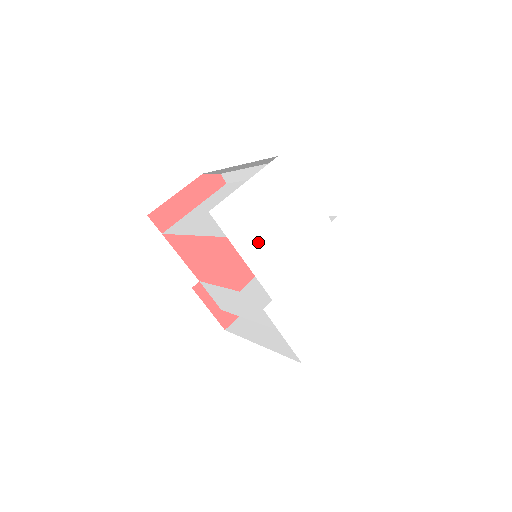
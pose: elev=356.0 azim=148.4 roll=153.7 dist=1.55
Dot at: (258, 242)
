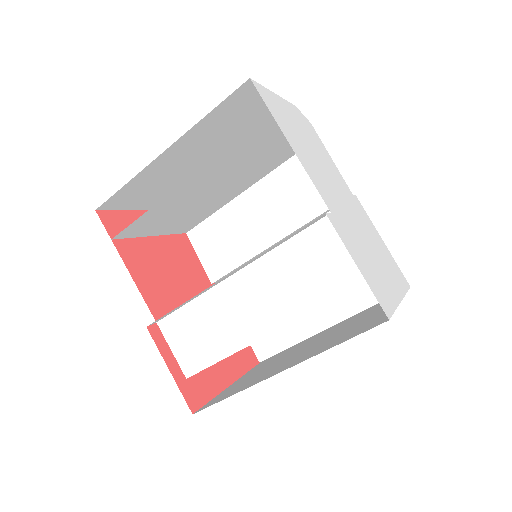
Dot at: (300, 147)
